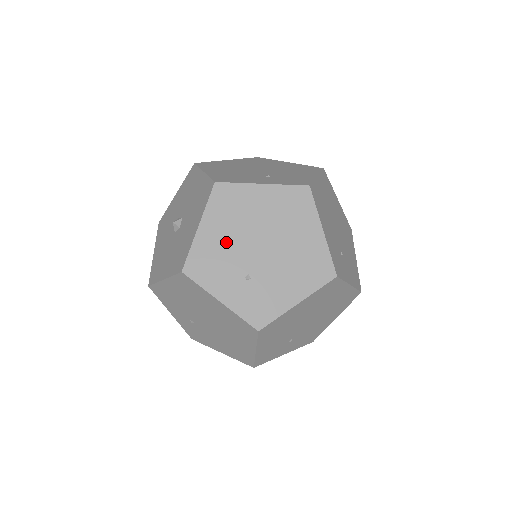
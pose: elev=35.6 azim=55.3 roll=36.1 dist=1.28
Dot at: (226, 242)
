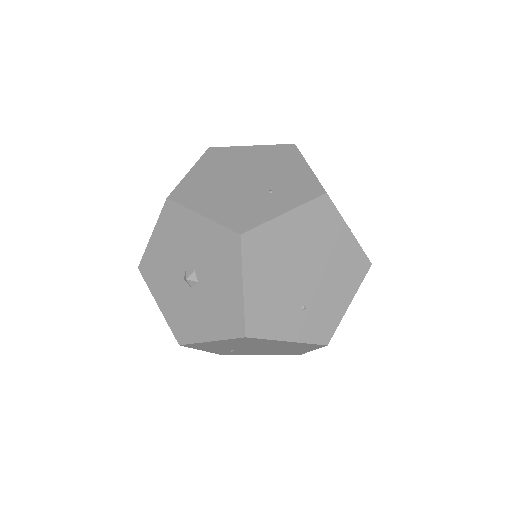
Dot at: (274, 287)
